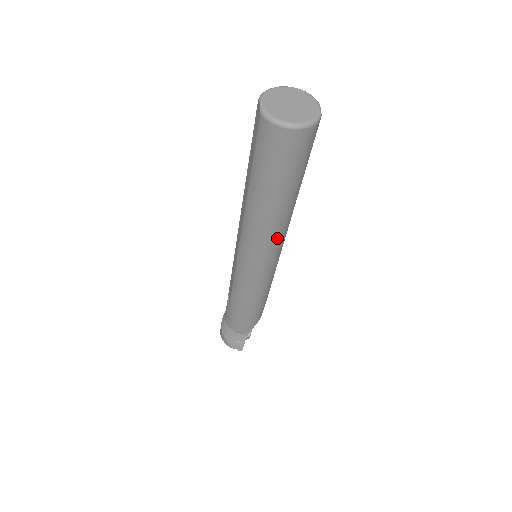
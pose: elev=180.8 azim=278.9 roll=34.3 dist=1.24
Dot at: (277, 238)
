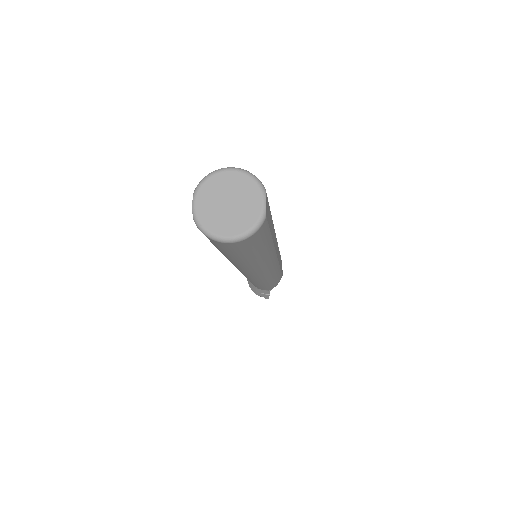
Dot at: (262, 268)
